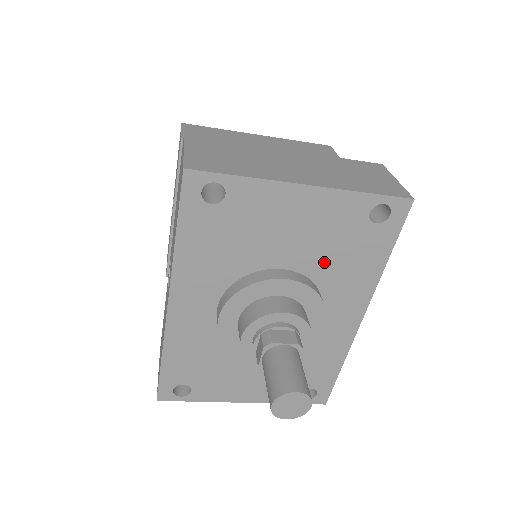
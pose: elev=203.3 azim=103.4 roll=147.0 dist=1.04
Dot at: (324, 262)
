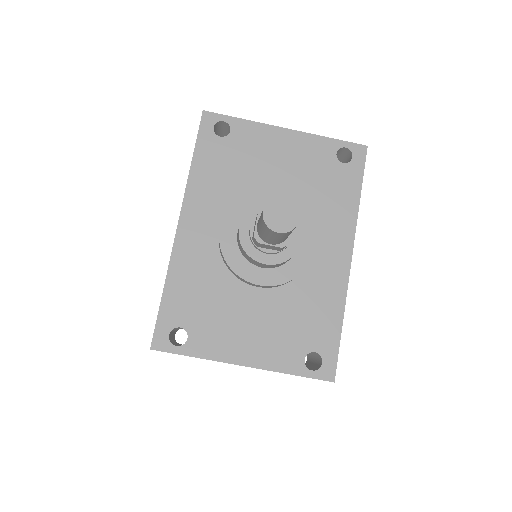
Dot at: (308, 194)
